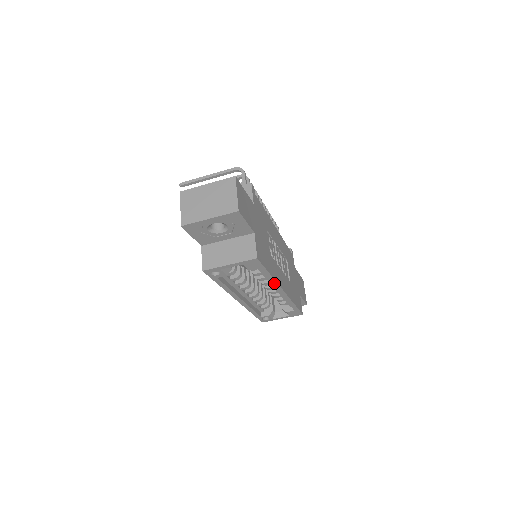
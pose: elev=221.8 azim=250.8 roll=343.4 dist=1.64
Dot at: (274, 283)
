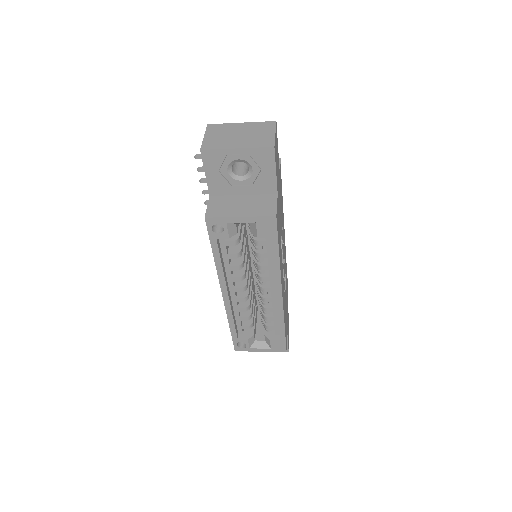
Dot at: (277, 275)
